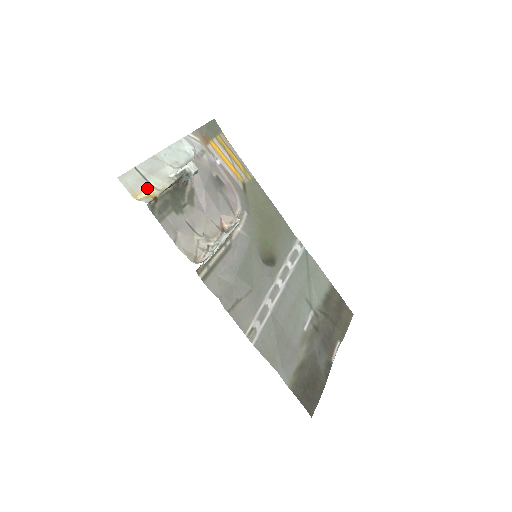
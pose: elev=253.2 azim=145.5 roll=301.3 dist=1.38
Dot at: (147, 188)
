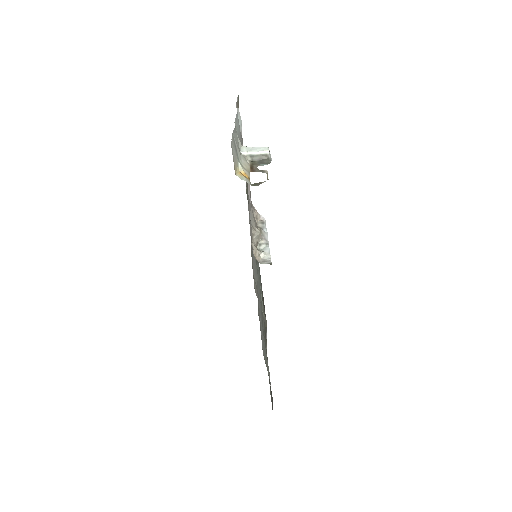
Dot at: (238, 163)
